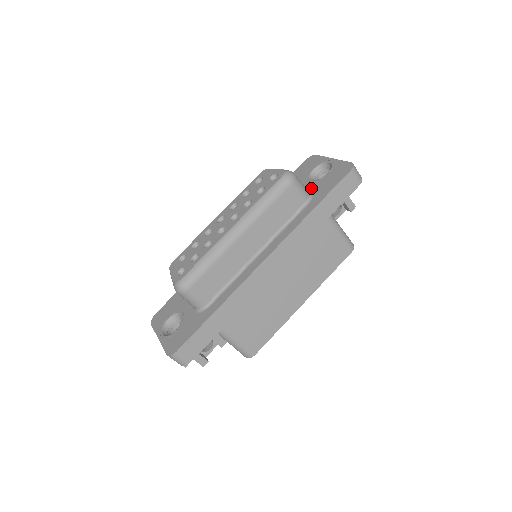
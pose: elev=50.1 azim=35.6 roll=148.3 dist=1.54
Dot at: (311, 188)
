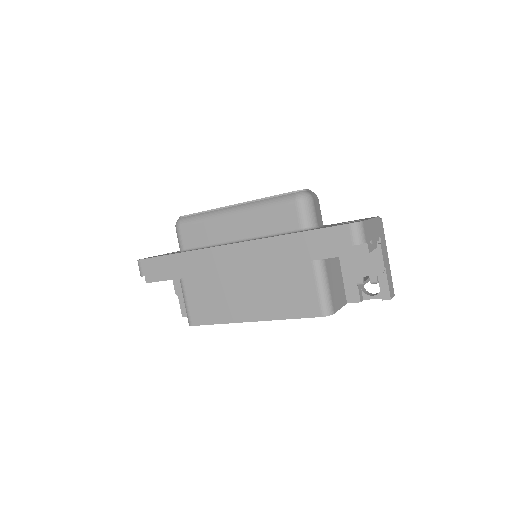
Dot at: occluded
